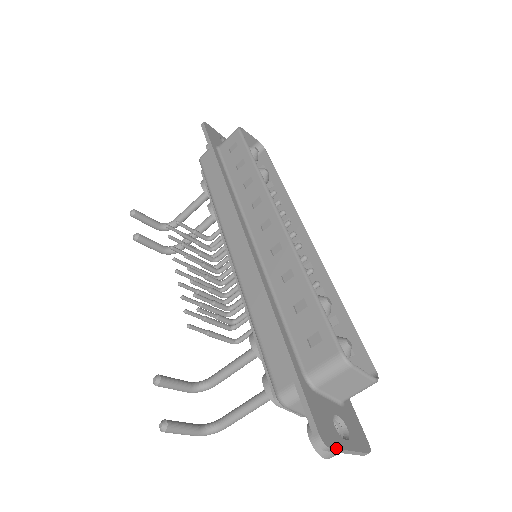
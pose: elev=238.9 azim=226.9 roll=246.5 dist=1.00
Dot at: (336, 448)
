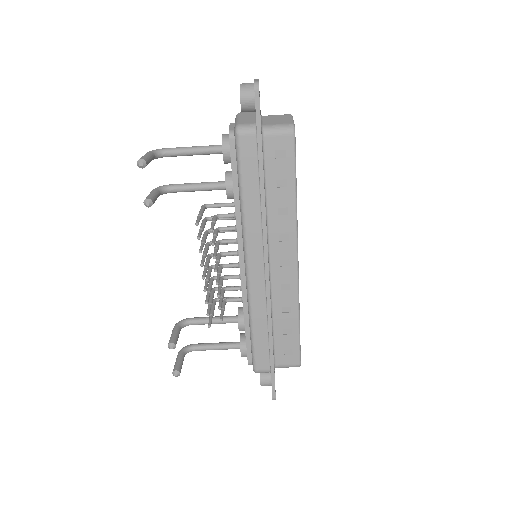
Dot at: occluded
